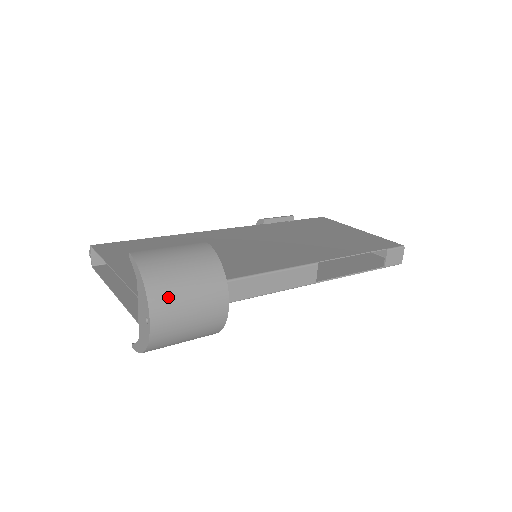
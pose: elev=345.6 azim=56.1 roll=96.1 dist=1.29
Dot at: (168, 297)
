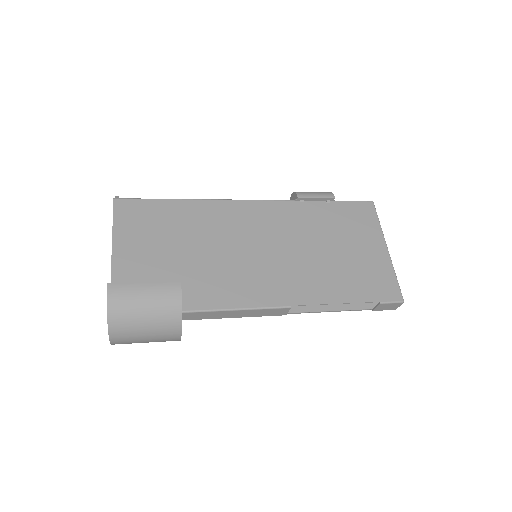
Dot at: (126, 332)
